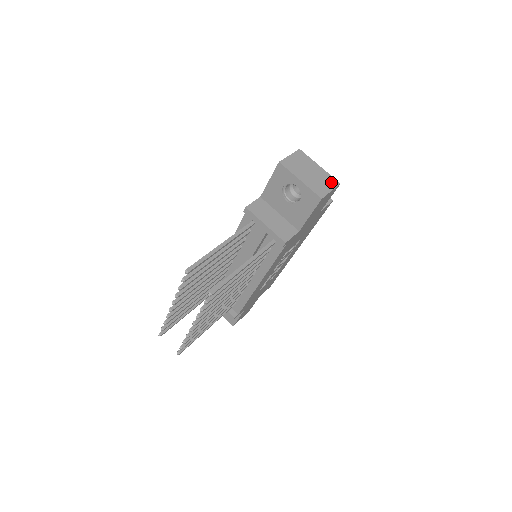
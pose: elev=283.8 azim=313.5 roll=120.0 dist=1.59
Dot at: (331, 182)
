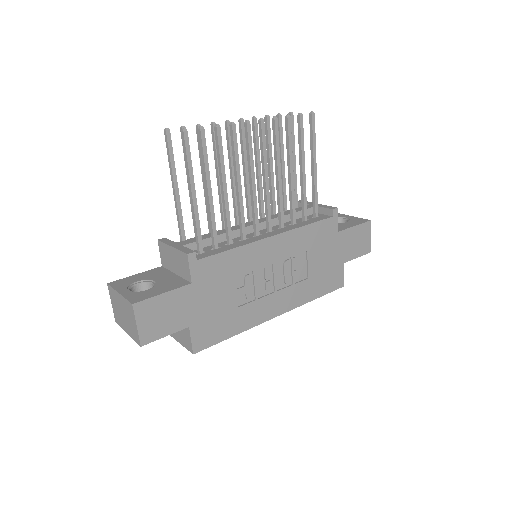
Dot at: occluded
